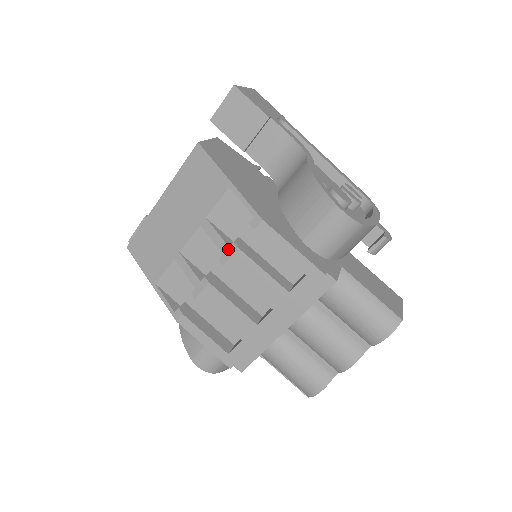
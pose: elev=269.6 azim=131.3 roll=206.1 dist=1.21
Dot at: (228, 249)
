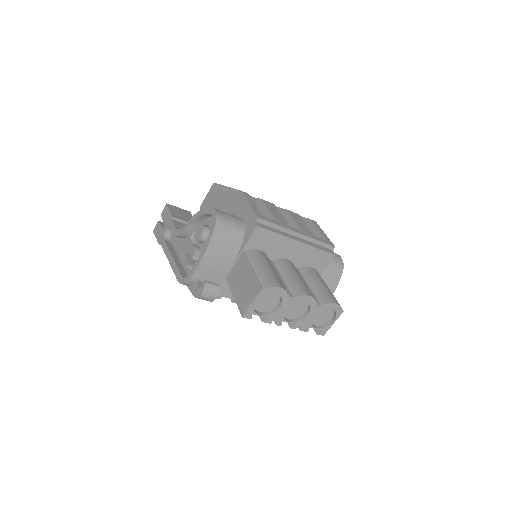
Dot at: occluded
